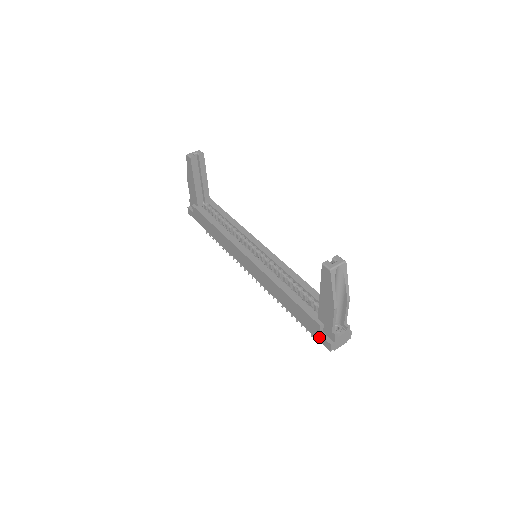
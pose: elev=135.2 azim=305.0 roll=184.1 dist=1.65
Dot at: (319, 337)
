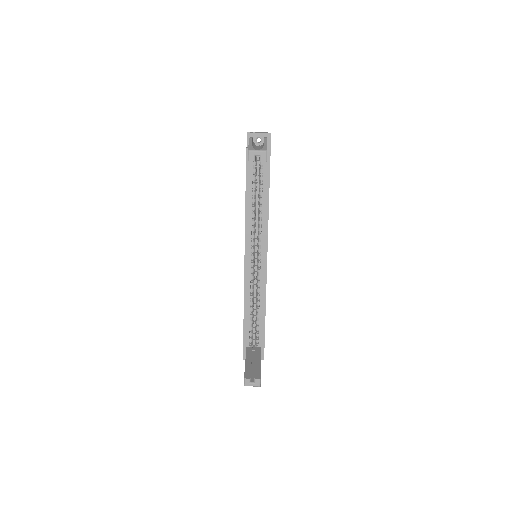
Dot at: occluded
